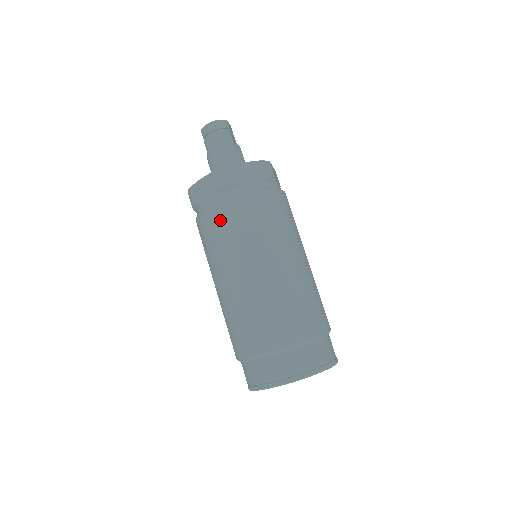
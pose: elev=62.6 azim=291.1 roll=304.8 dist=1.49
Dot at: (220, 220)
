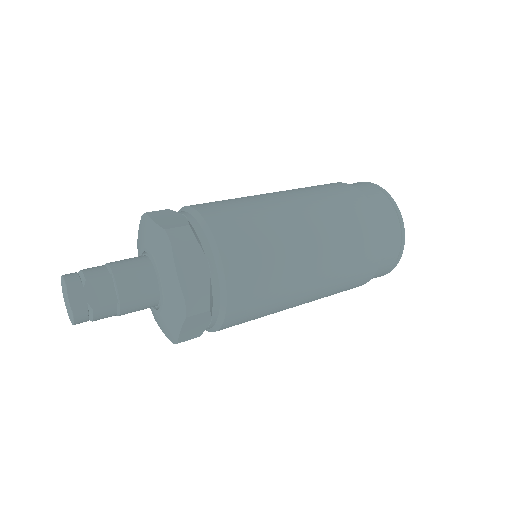
Dot at: occluded
